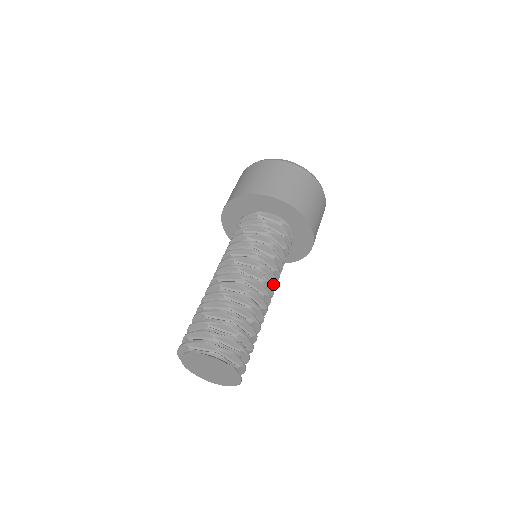
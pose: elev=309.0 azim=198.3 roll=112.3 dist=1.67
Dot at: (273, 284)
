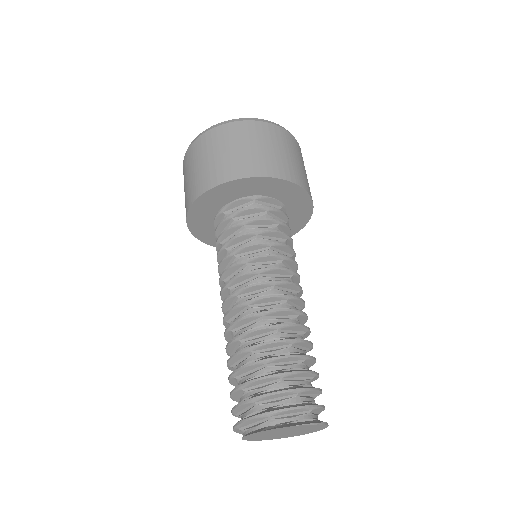
Dot at: (291, 276)
